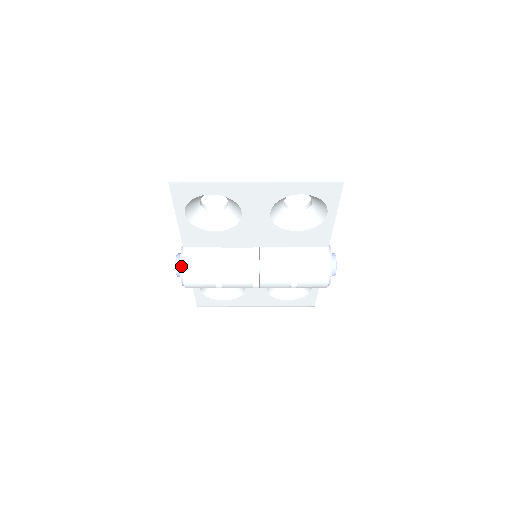
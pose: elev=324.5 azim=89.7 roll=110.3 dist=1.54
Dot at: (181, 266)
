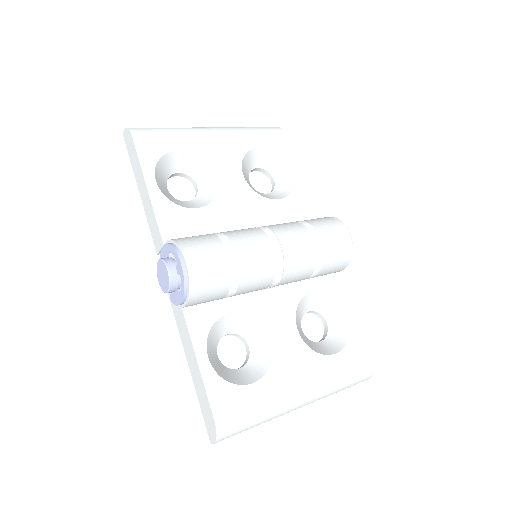
Dot at: (171, 244)
